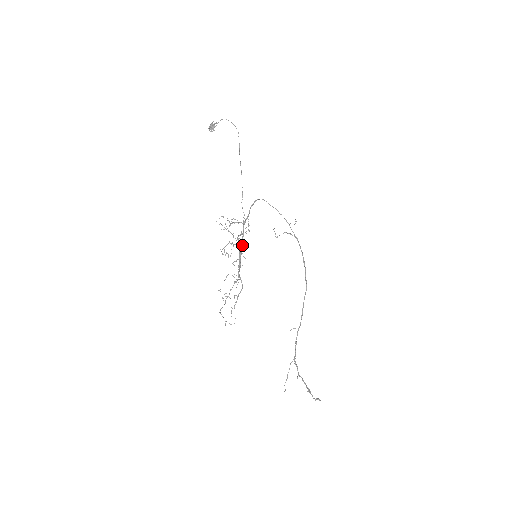
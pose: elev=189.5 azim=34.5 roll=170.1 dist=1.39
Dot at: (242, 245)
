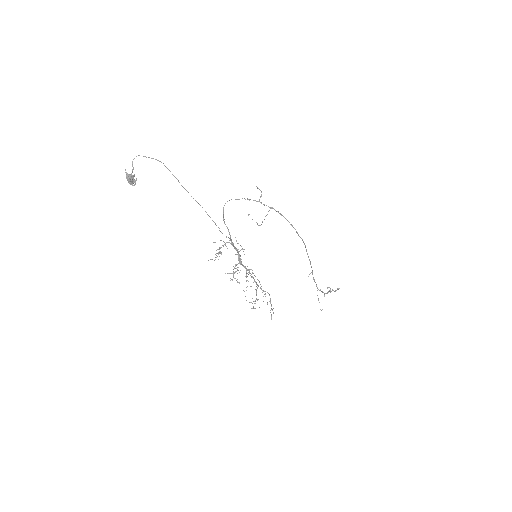
Dot at: occluded
